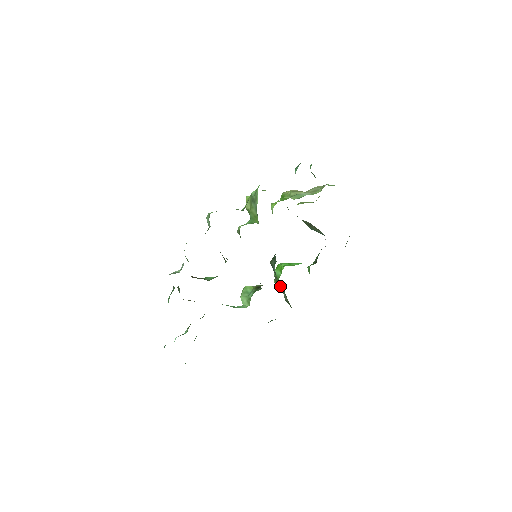
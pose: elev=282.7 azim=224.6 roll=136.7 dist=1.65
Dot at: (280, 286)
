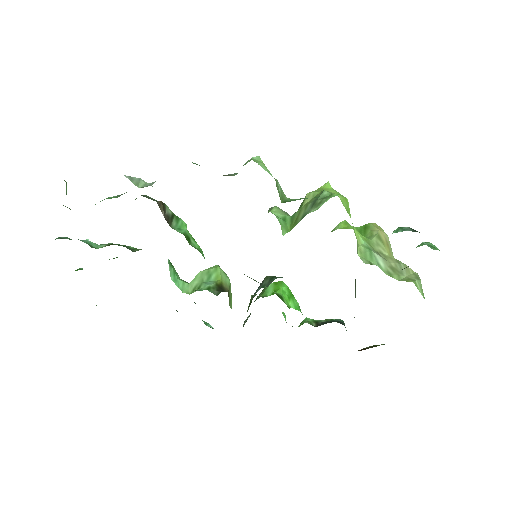
Dot at: (248, 308)
